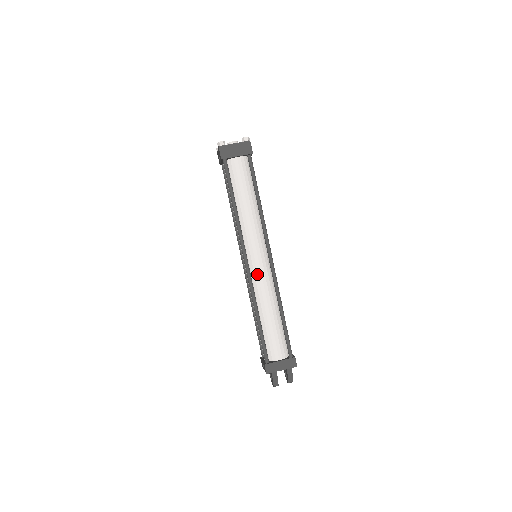
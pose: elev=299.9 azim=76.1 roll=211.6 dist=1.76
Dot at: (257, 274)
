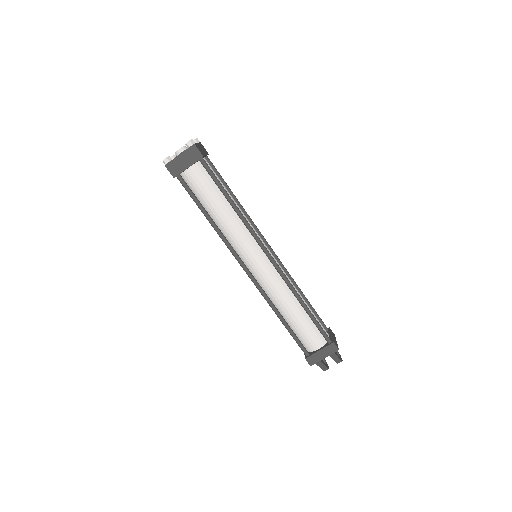
Dot at: (262, 277)
